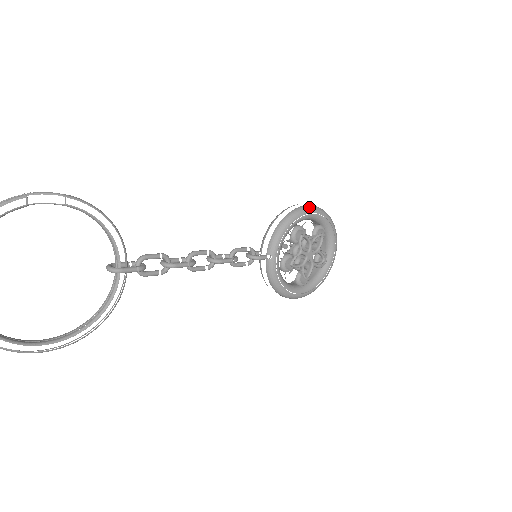
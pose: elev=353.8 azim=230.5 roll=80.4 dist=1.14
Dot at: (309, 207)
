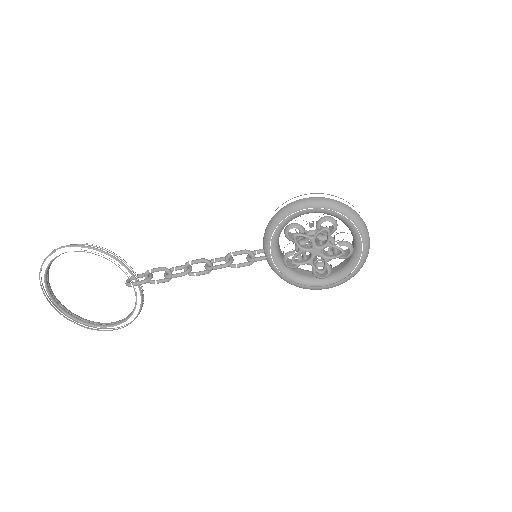
Dot at: (299, 203)
